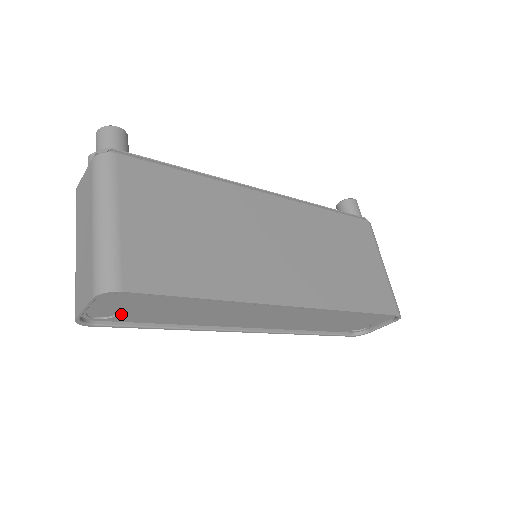
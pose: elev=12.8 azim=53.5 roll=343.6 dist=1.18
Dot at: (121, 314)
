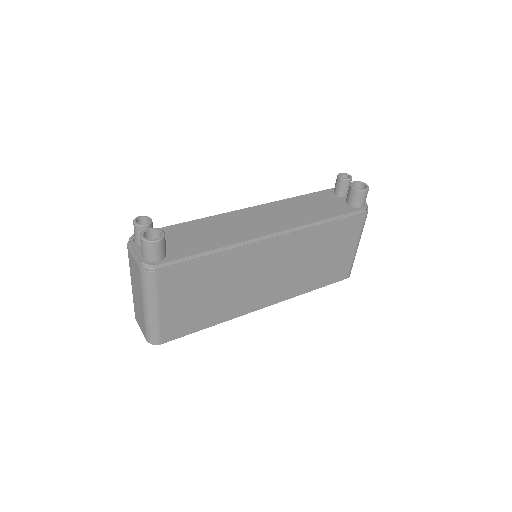
Dot at: occluded
